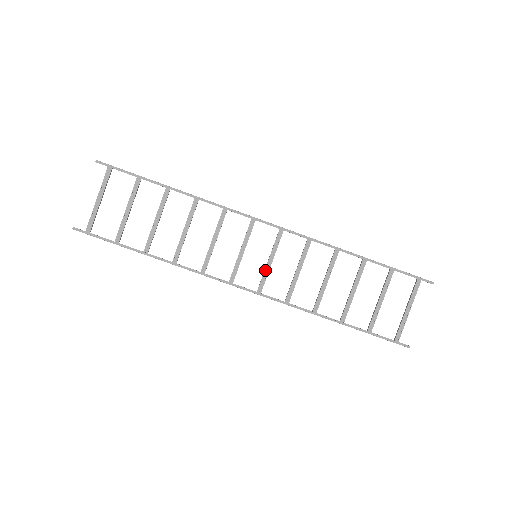
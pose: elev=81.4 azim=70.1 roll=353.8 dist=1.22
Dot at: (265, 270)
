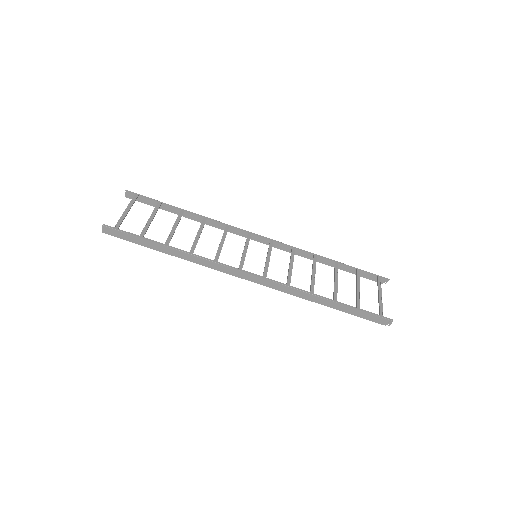
Dot at: (265, 264)
